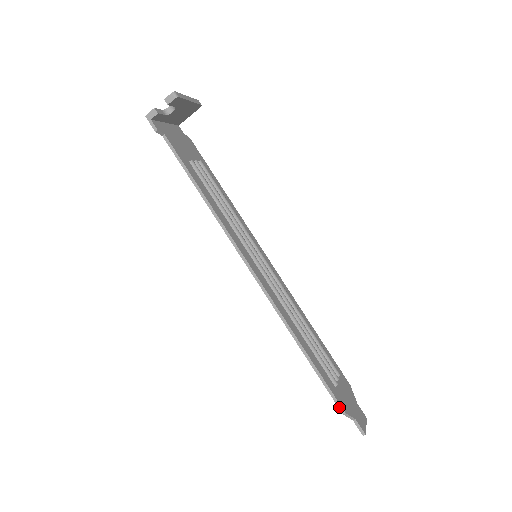
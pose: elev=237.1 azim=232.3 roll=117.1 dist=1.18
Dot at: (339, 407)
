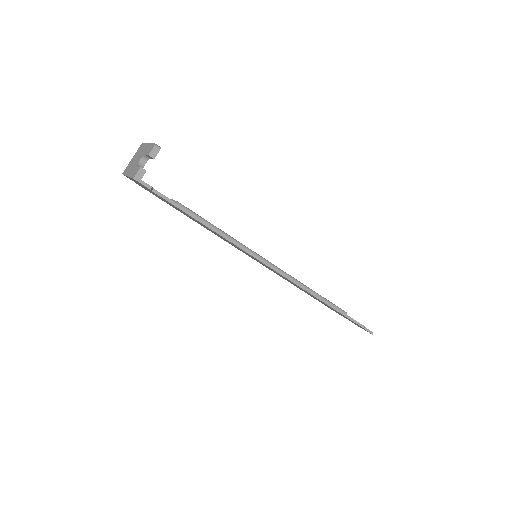
Dot at: (360, 325)
